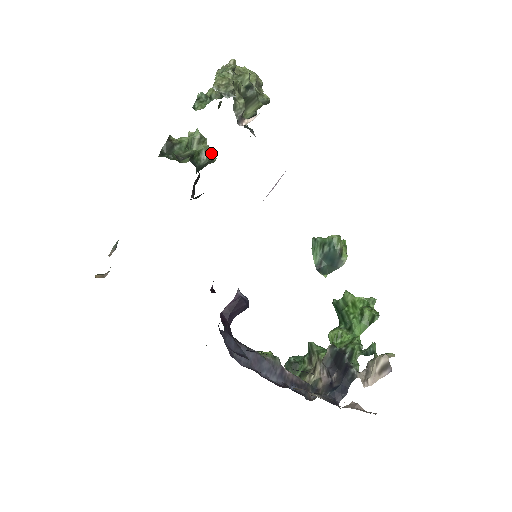
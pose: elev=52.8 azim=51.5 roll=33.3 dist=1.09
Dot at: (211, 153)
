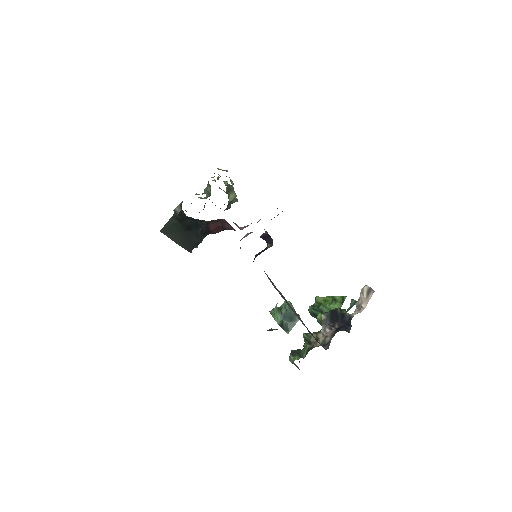
Dot at: occluded
